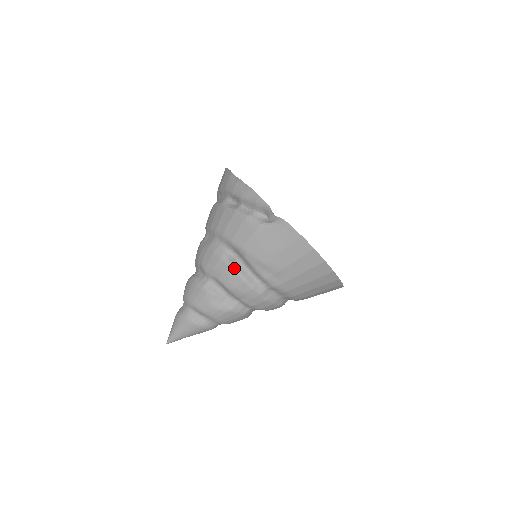
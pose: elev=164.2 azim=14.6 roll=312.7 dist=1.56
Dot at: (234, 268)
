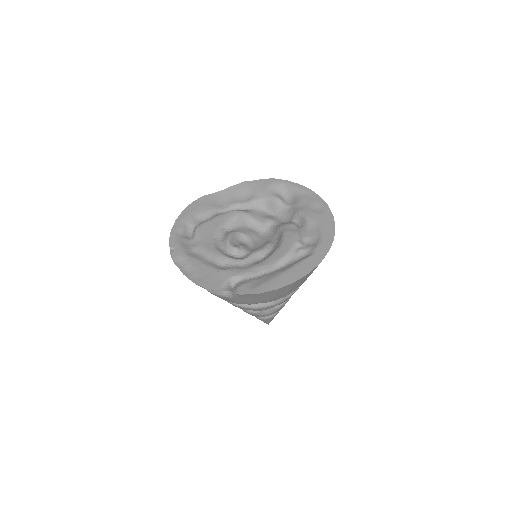
Dot at: (249, 308)
